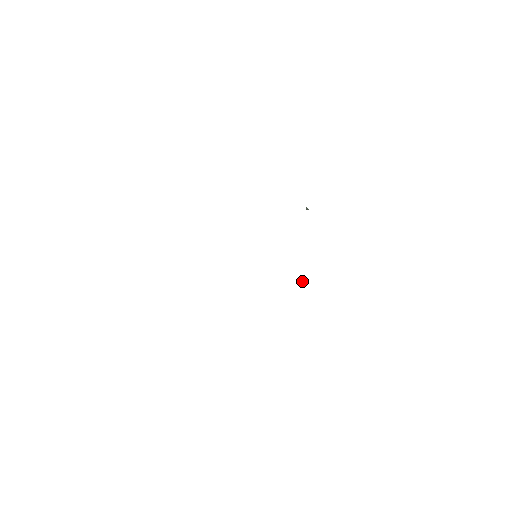
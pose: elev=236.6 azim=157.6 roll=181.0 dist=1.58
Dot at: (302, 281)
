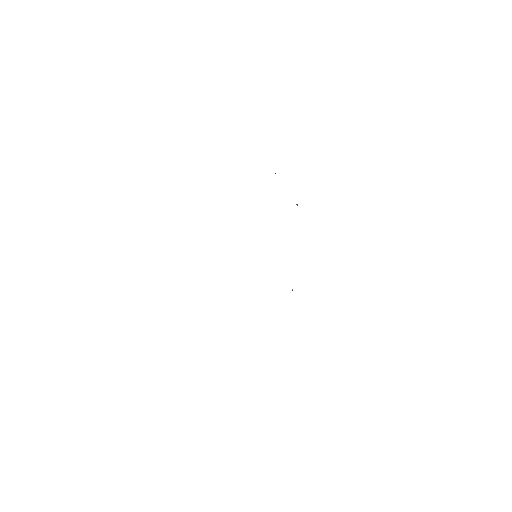
Dot at: (292, 289)
